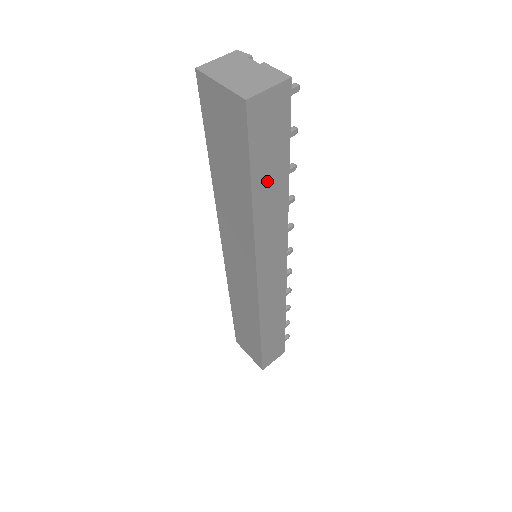
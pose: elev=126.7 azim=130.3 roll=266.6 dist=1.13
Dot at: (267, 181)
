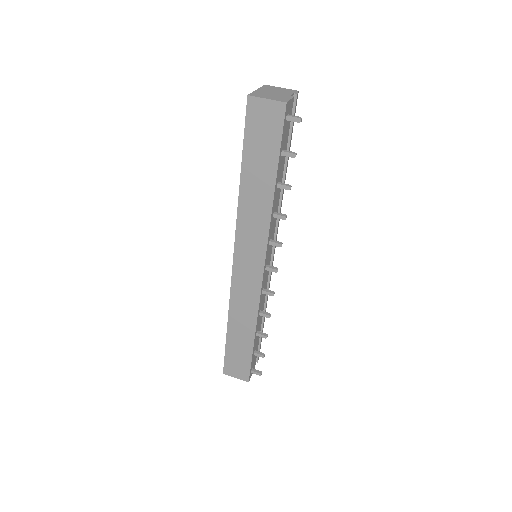
Dot at: (255, 173)
